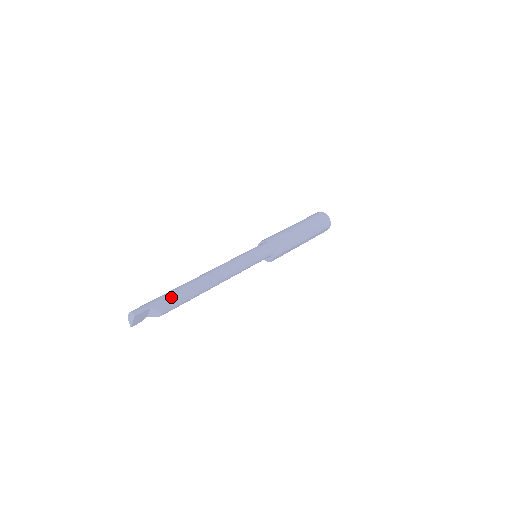
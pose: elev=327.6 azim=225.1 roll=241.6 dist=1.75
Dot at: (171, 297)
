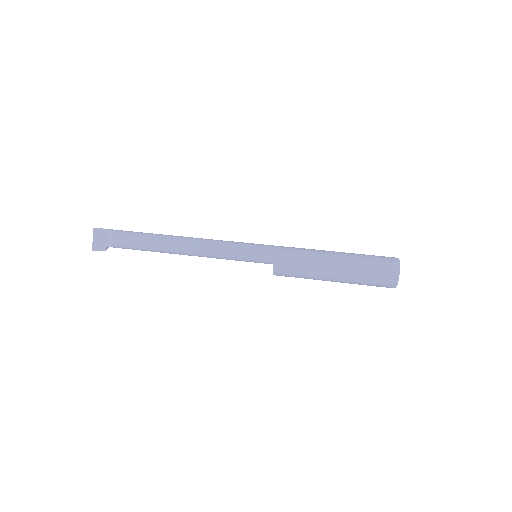
Dot at: (132, 231)
